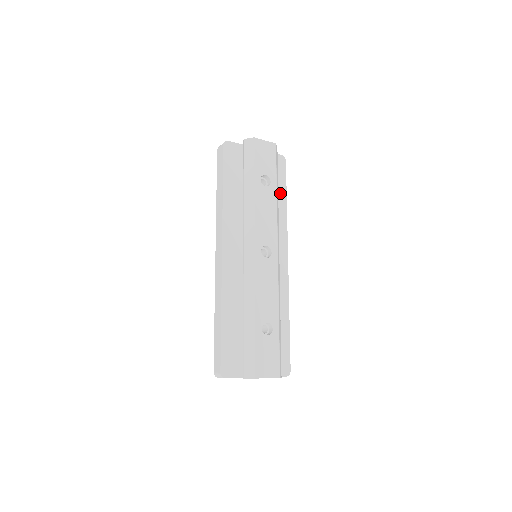
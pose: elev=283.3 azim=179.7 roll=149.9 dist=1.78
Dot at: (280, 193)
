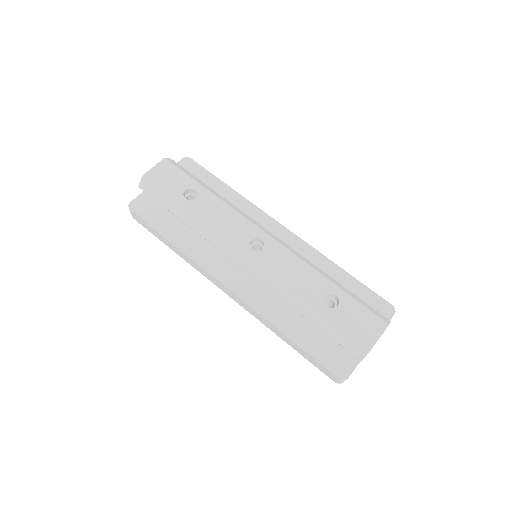
Dot at: (216, 187)
